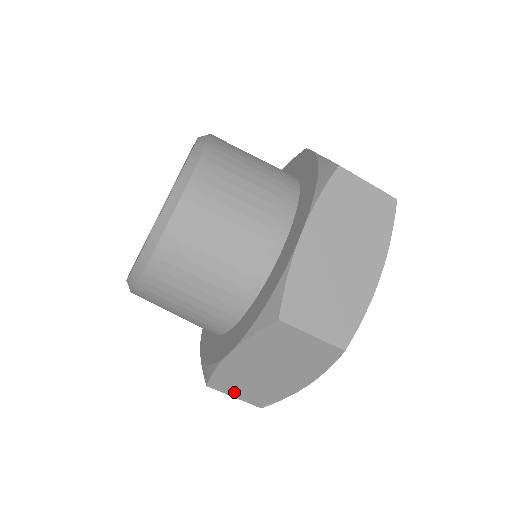
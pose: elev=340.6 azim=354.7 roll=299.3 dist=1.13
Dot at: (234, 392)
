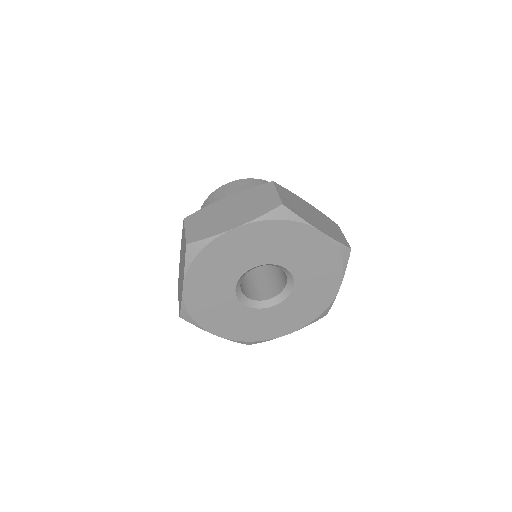
Dot at: occluded
